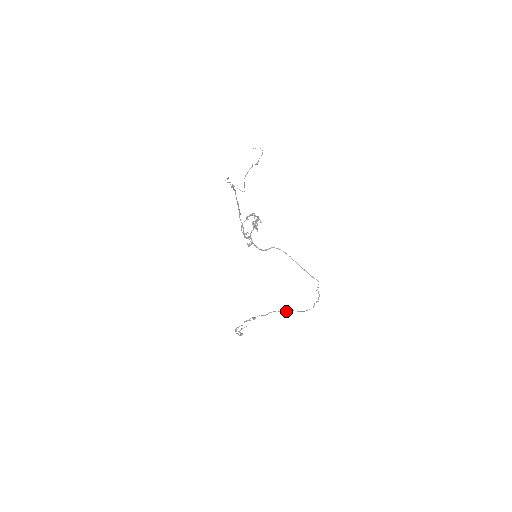
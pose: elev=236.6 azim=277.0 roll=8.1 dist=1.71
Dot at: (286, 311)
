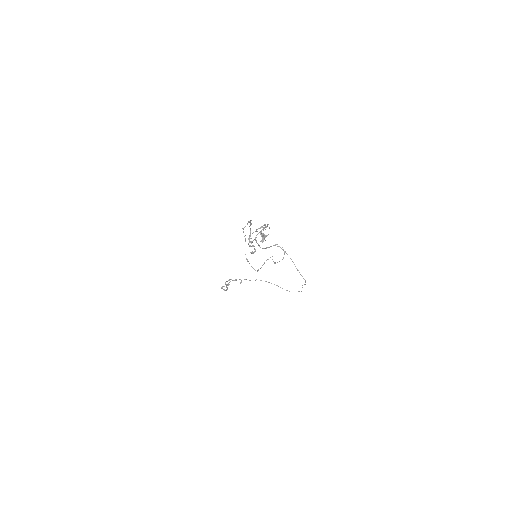
Dot at: (271, 283)
